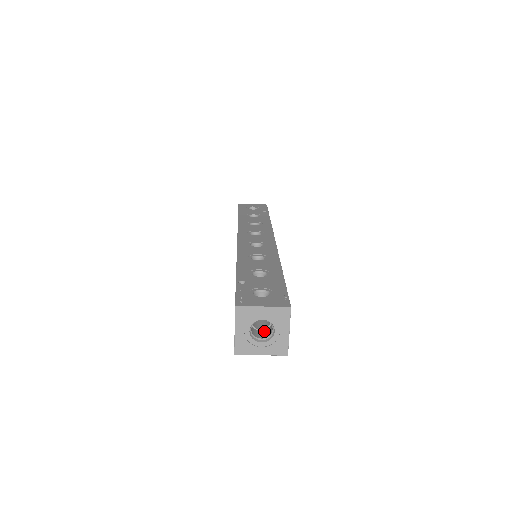
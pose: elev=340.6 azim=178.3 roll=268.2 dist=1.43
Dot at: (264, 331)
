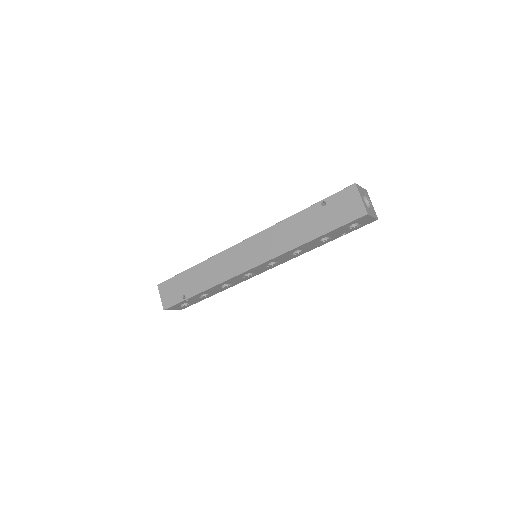
Dot at: occluded
